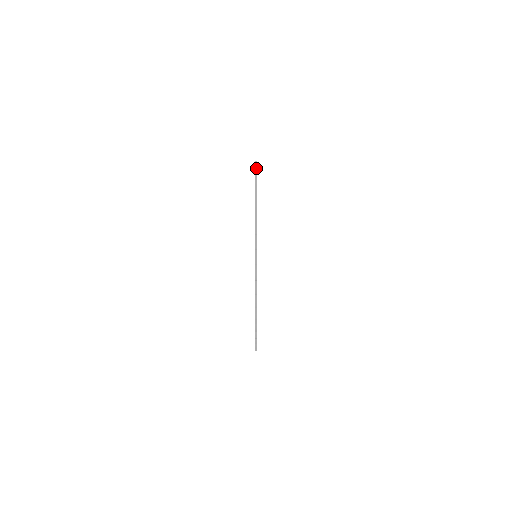
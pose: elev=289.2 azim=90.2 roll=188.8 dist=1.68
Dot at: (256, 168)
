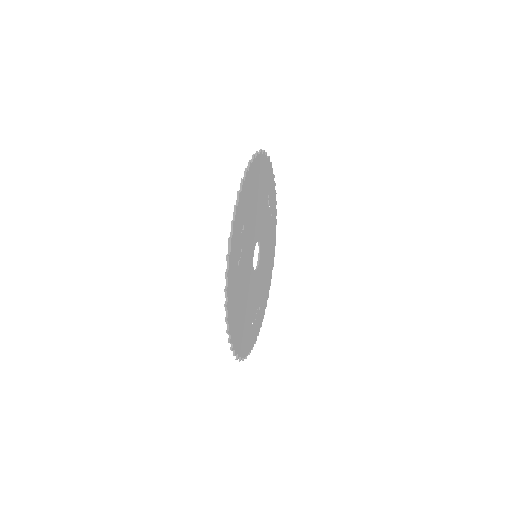
Dot at: (273, 174)
